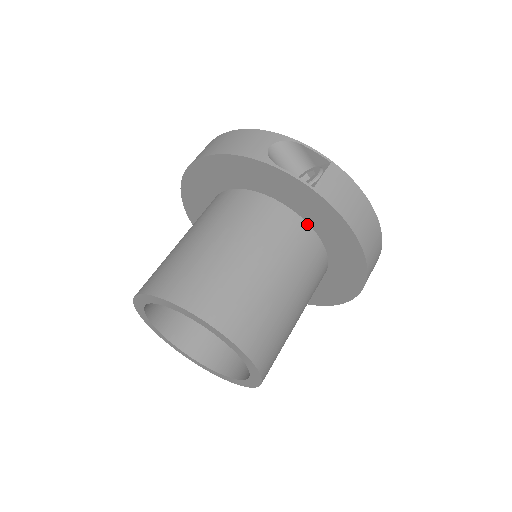
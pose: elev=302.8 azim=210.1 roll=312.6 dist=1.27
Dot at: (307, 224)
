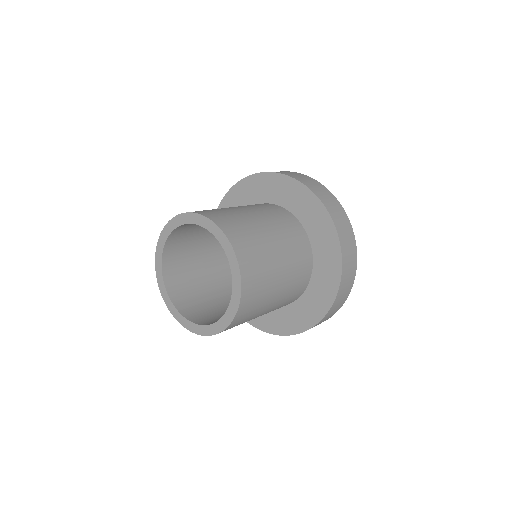
Dot at: (277, 206)
